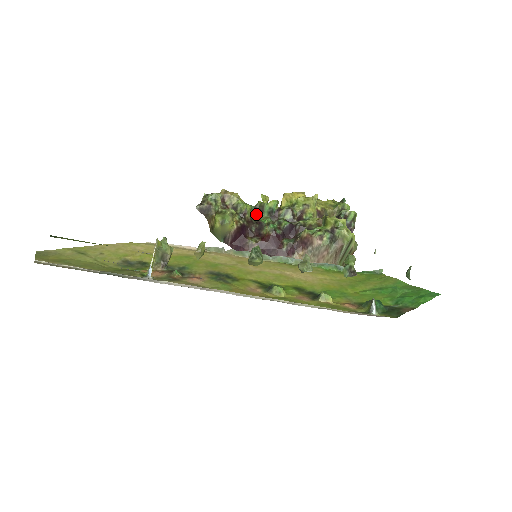
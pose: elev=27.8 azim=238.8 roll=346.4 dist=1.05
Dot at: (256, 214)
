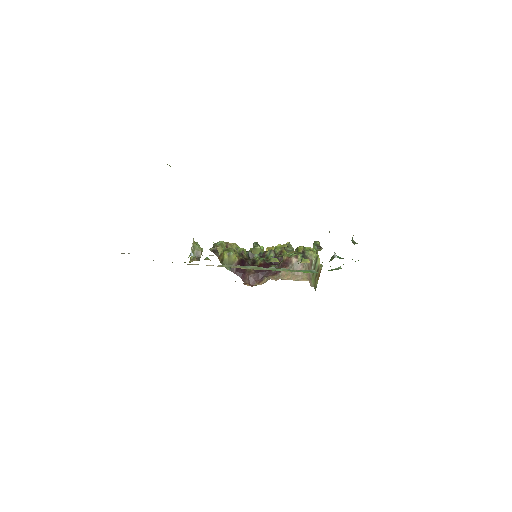
Dot at: (250, 257)
